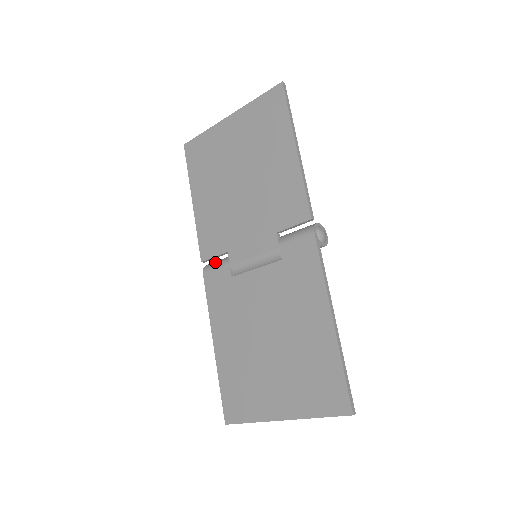
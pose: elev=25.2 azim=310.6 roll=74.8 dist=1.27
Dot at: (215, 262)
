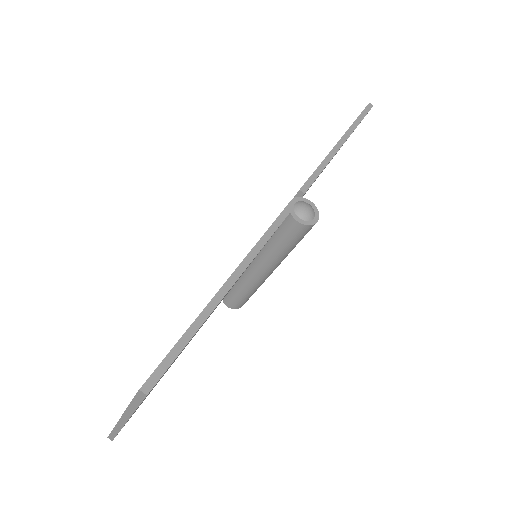
Dot at: occluded
